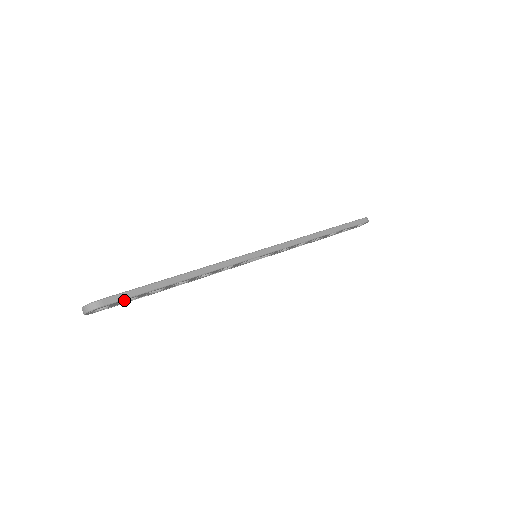
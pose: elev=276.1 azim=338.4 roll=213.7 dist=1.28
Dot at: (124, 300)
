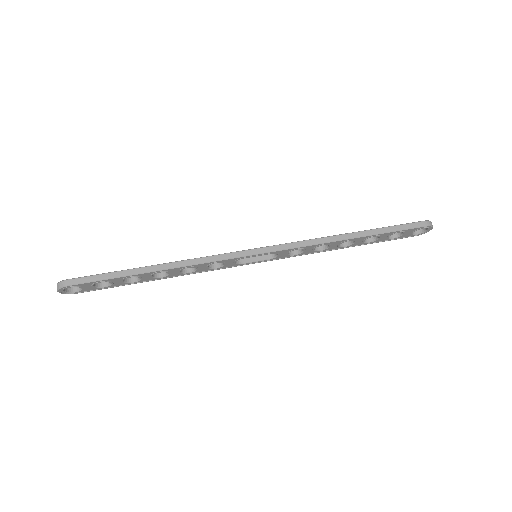
Dot at: (93, 283)
